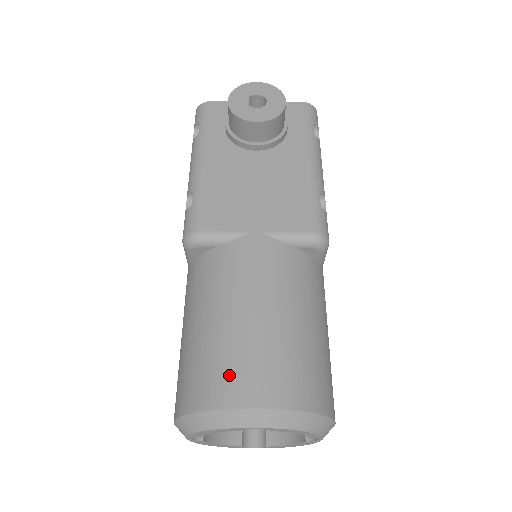
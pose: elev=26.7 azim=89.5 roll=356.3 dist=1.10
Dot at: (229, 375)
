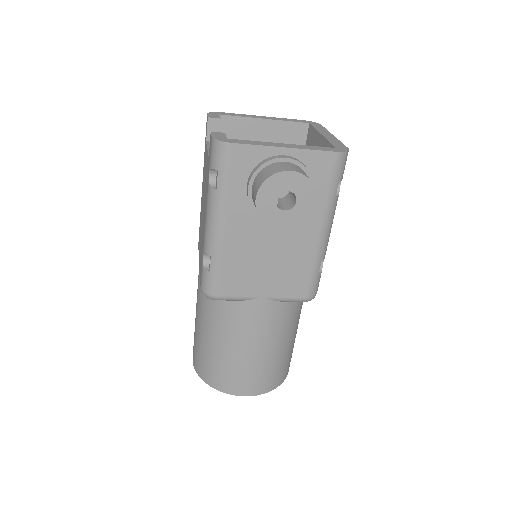
Dot at: (234, 381)
